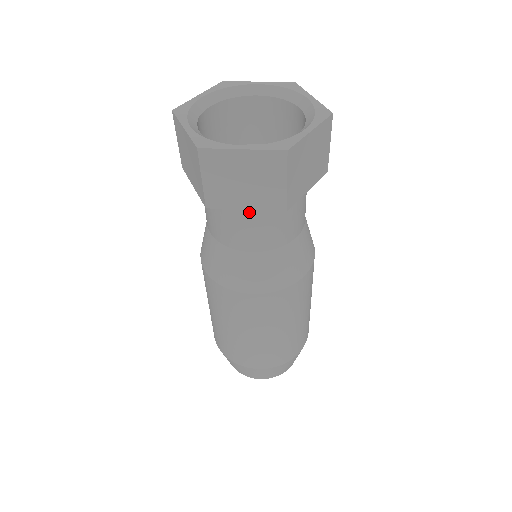
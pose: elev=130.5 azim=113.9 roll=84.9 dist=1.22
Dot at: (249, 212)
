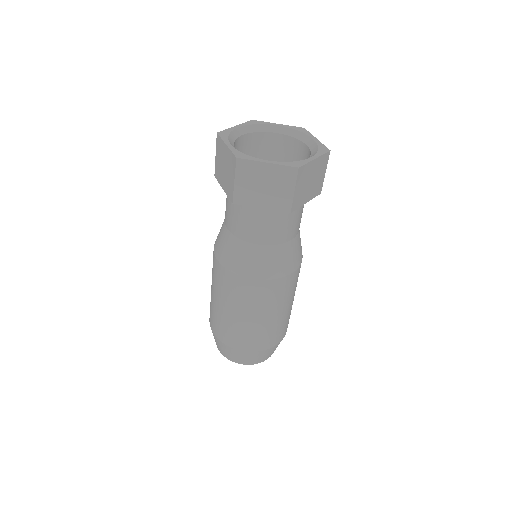
Dot at: (262, 212)
